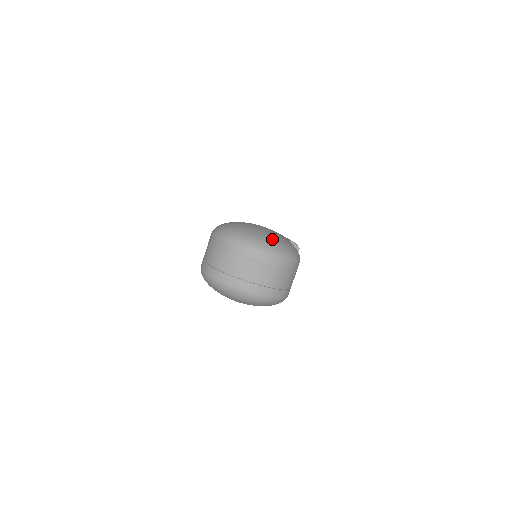
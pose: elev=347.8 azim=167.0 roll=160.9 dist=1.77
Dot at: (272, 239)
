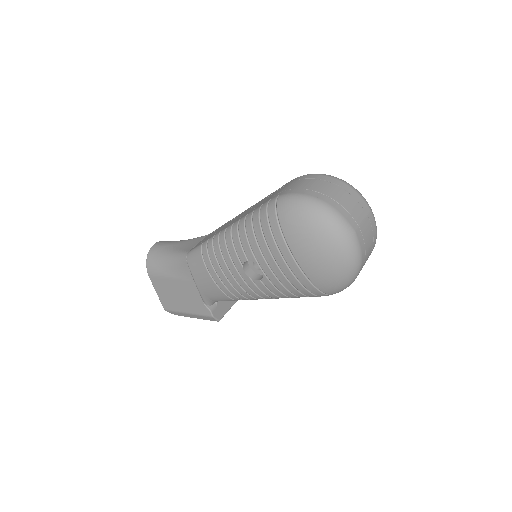
Dot at: occluded
